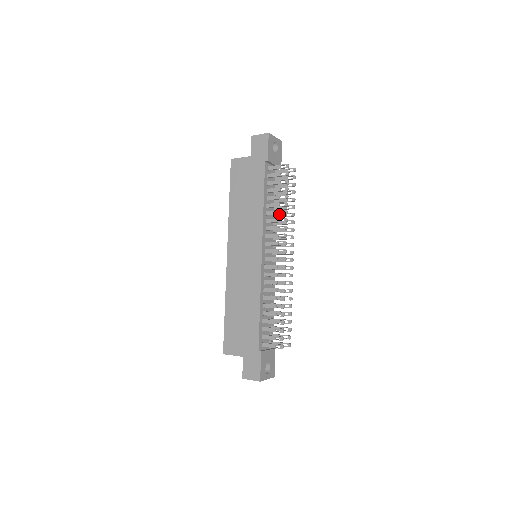
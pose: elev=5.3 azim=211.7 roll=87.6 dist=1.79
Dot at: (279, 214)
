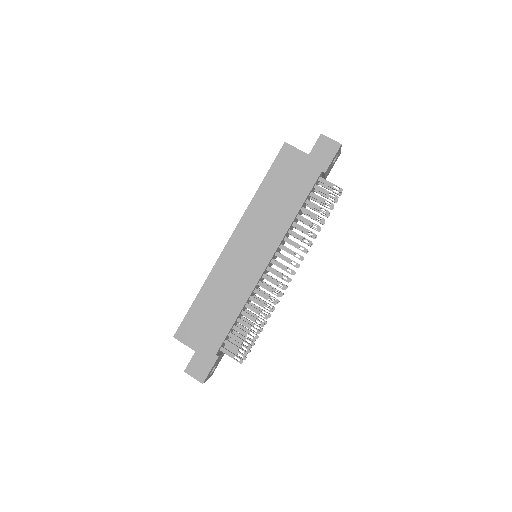
Dot at: (306, 233)
